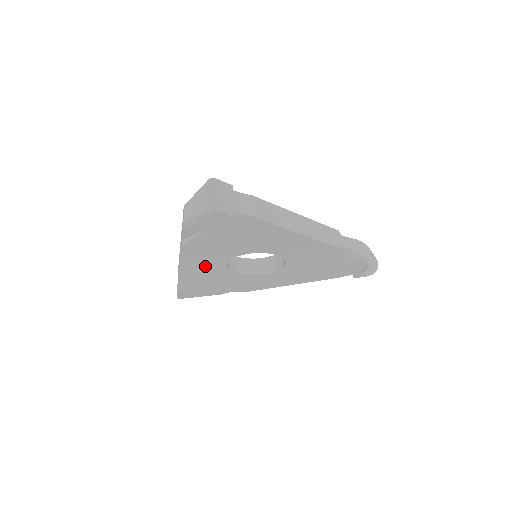
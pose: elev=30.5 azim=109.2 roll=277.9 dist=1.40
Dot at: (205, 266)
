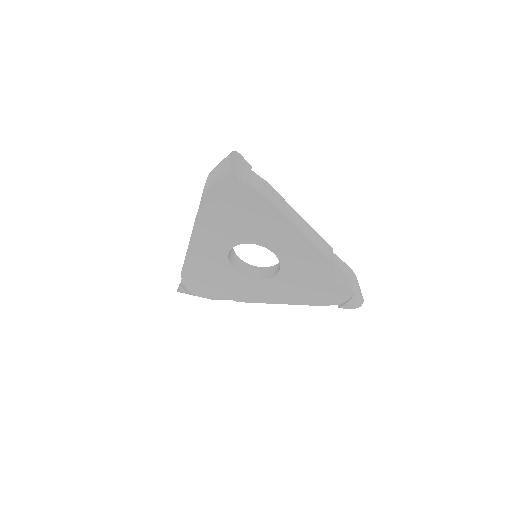
Dot at: (210, 250)
